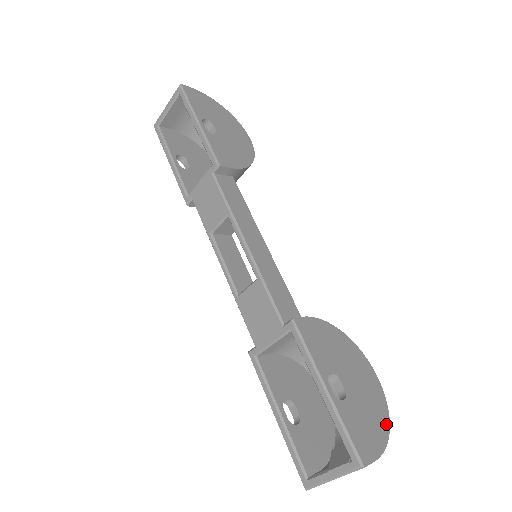
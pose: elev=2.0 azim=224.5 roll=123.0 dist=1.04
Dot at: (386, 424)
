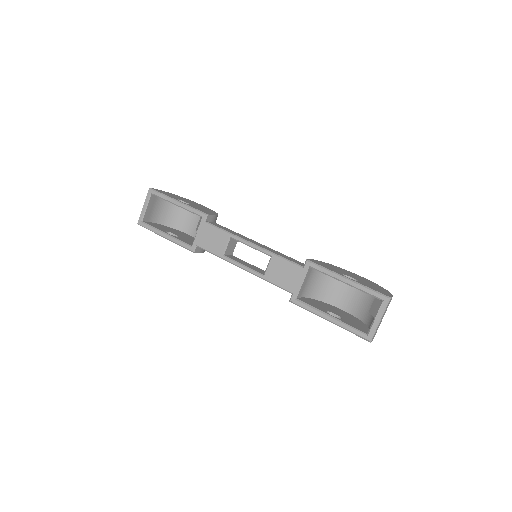
Dot at: (383, 289)
